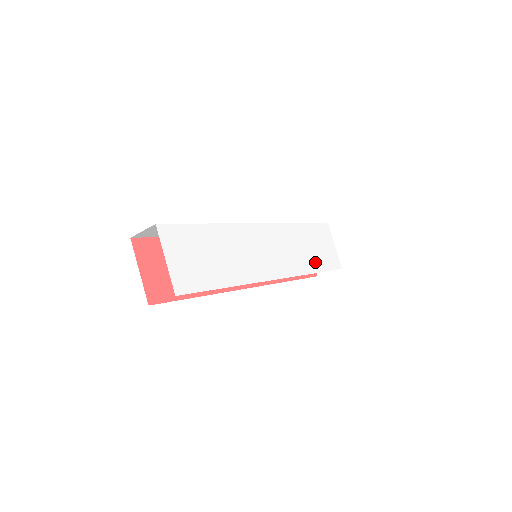
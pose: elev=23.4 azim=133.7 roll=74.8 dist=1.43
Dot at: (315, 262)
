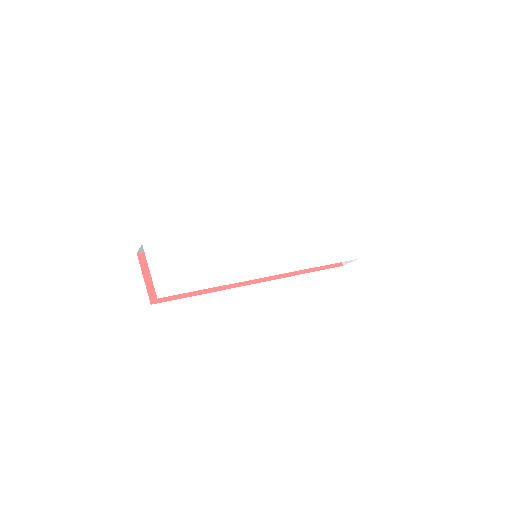
Dot at: (321, 256)
